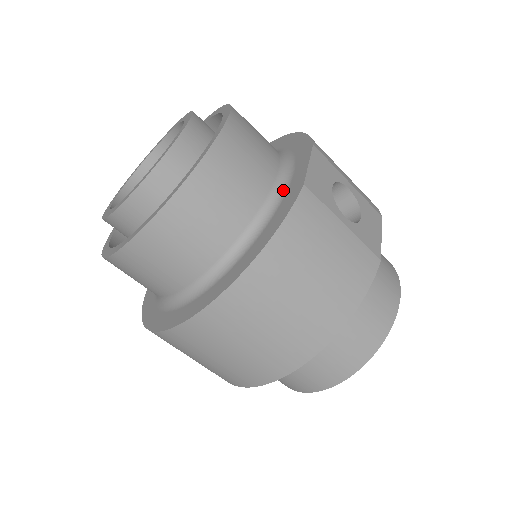
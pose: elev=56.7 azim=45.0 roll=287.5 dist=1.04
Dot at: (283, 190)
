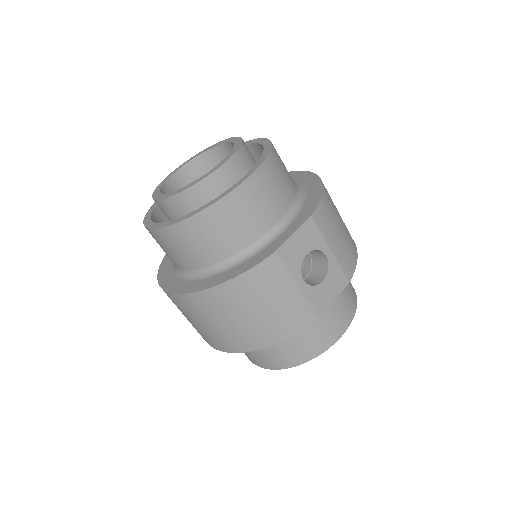
Dot at: (268, 242)
